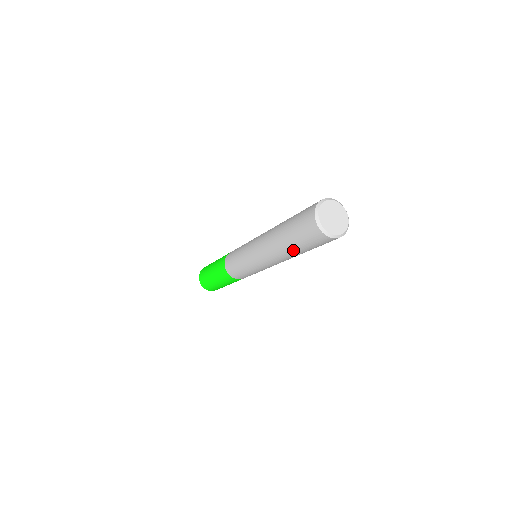
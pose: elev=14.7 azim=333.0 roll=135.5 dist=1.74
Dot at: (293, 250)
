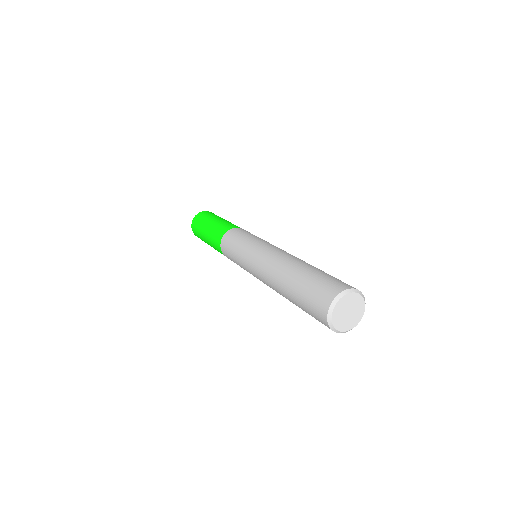
Dot at: occluded
